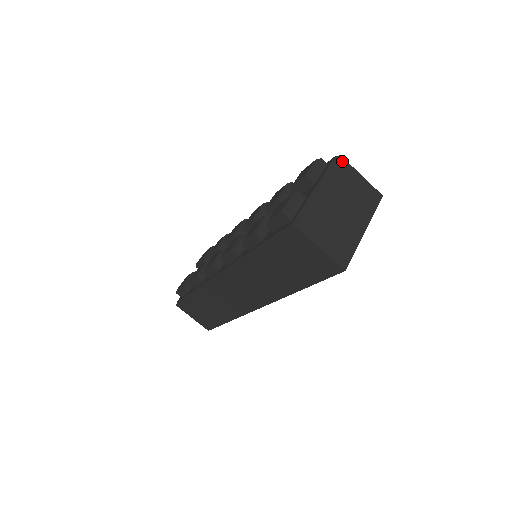
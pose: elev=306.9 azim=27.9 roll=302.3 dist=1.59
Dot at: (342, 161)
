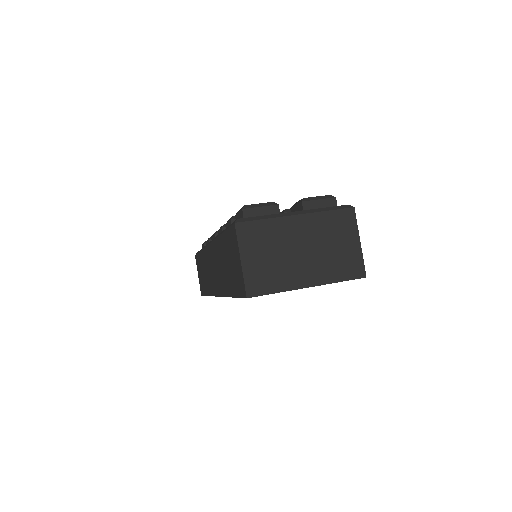
Dot at: (350, 213)
